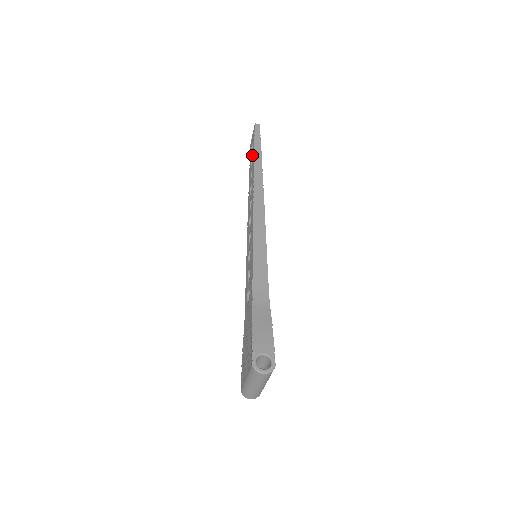
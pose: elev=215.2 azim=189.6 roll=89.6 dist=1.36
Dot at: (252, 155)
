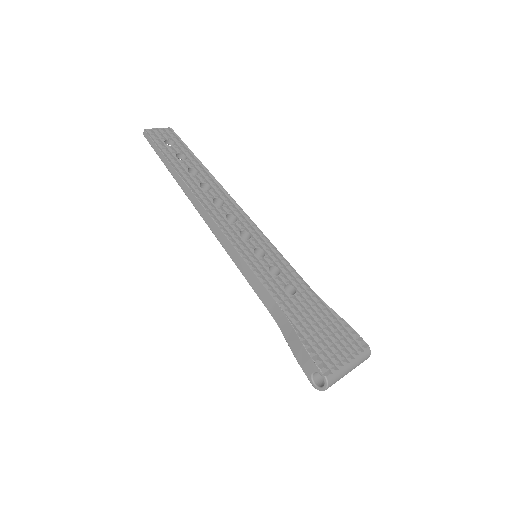
Dot at: occluded
